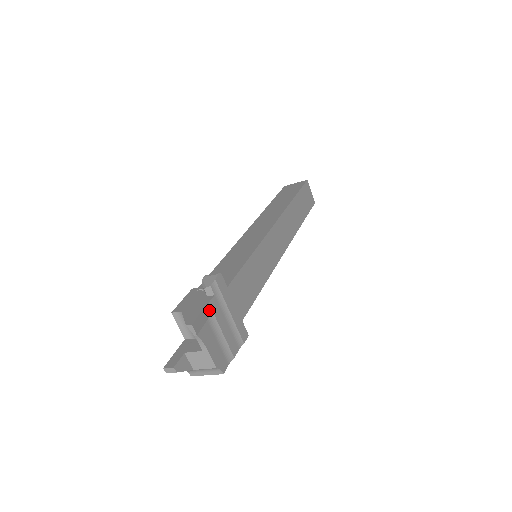
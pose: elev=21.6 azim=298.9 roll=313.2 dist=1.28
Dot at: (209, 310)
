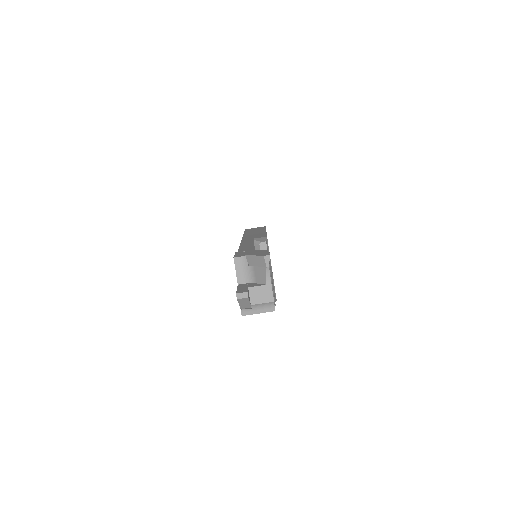
Dot at: occluded
